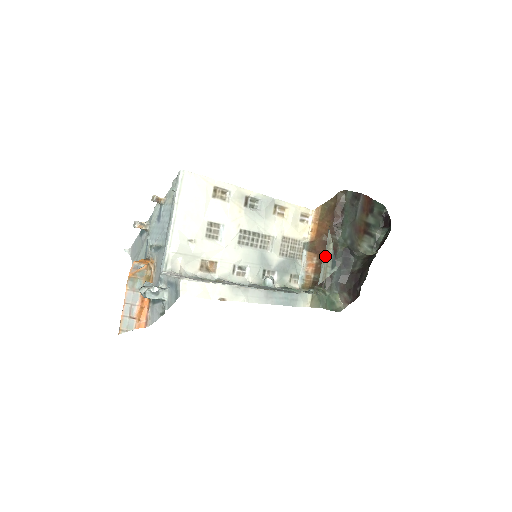
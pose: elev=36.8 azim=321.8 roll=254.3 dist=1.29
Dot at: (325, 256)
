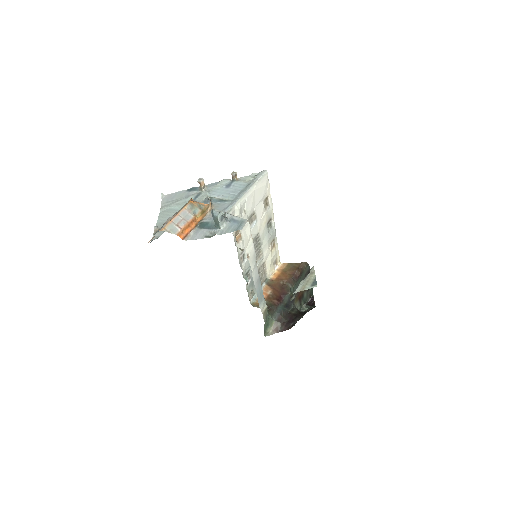
Dot at: (306, 279)
